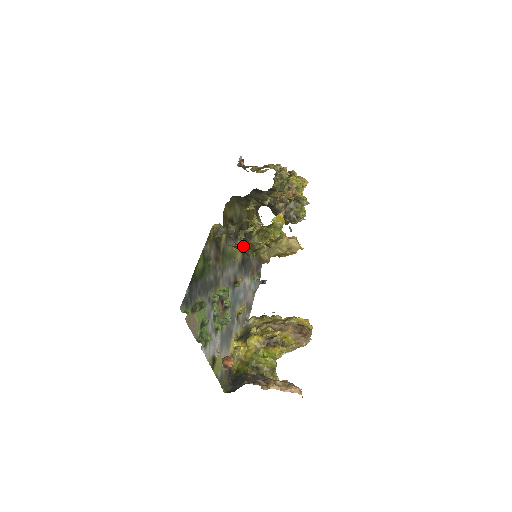
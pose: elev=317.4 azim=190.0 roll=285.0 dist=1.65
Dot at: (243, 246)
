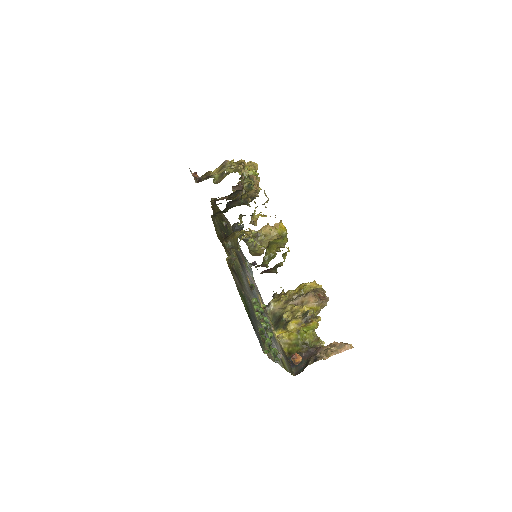
Dot at: (271, 270)
